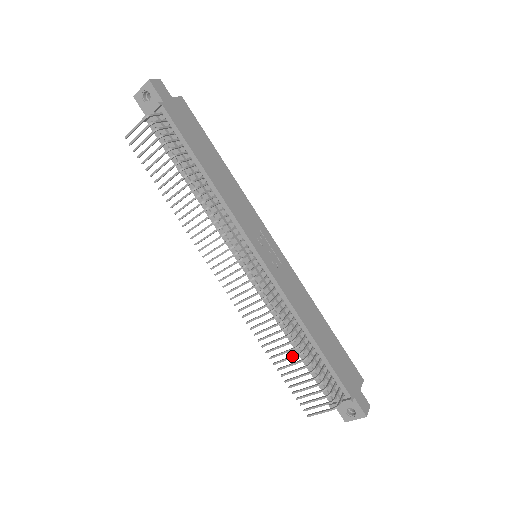
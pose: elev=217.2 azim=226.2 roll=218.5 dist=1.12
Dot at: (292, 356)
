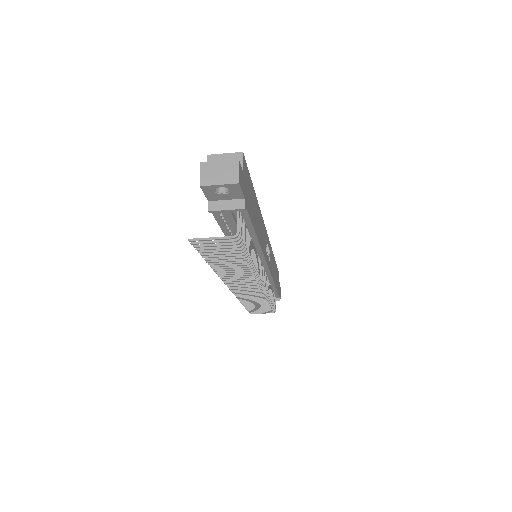
Dot at: (263, 305)
